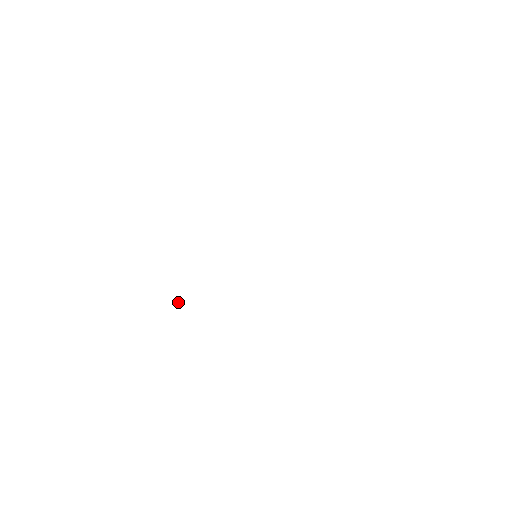
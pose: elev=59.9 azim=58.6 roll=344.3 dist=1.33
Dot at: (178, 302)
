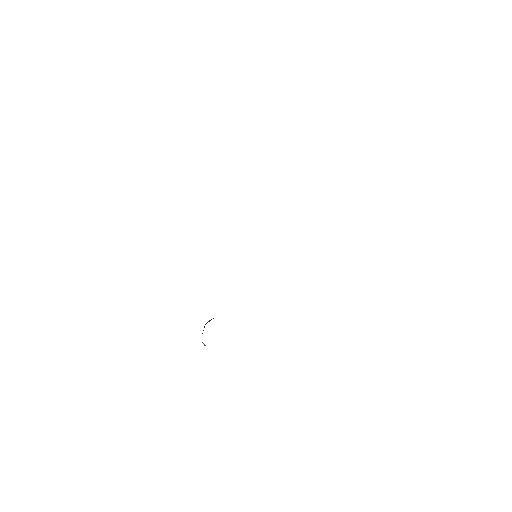
Dot at: occluded
